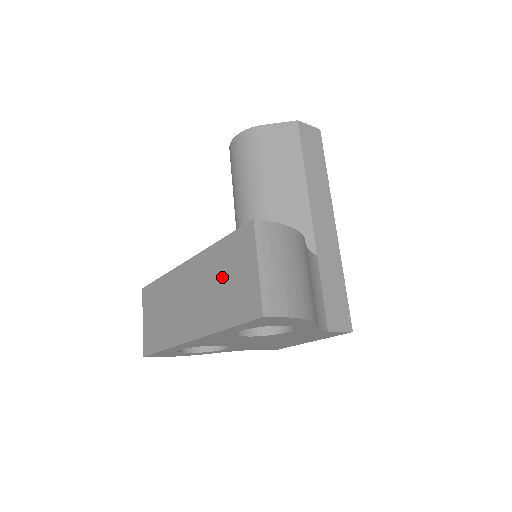
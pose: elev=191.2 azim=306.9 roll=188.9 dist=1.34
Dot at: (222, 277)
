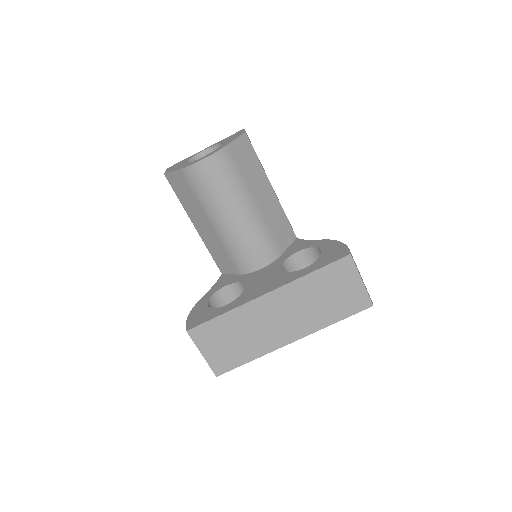
Dot at: (323, 295)
